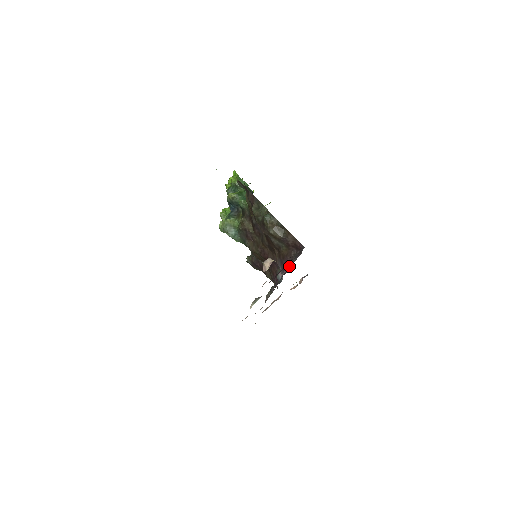
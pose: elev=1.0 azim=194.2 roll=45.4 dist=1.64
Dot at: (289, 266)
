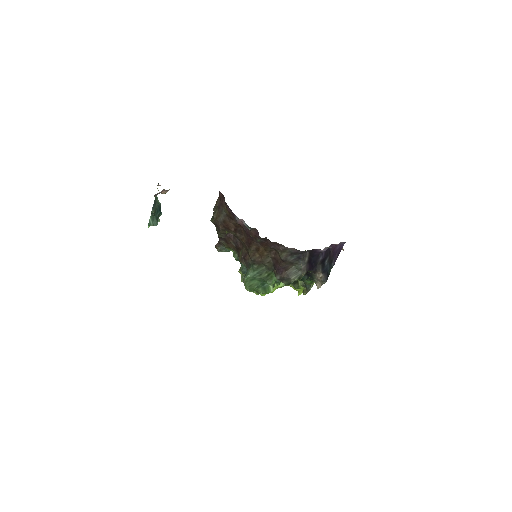
Dot at: occluded
